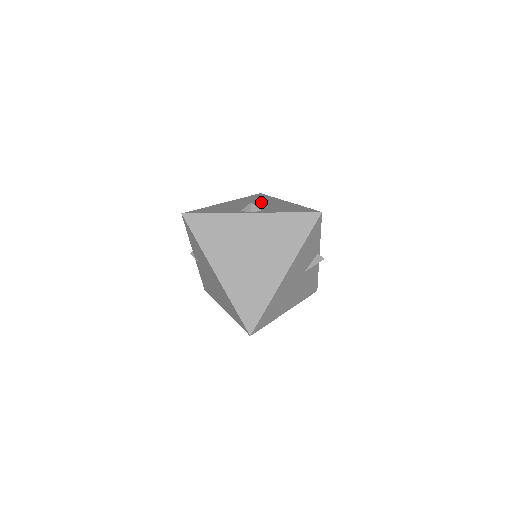
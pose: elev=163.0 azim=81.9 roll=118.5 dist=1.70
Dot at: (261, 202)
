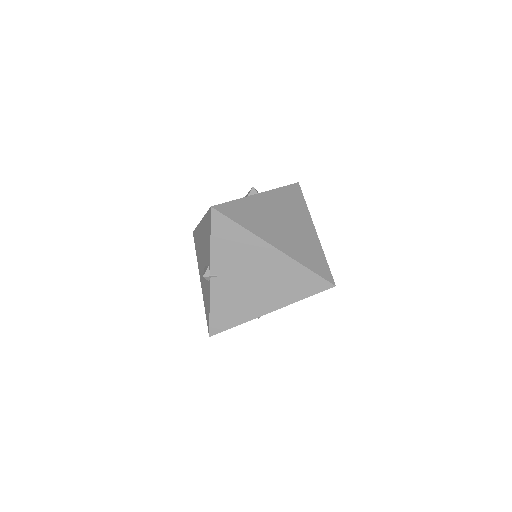
Dot at: occluded
